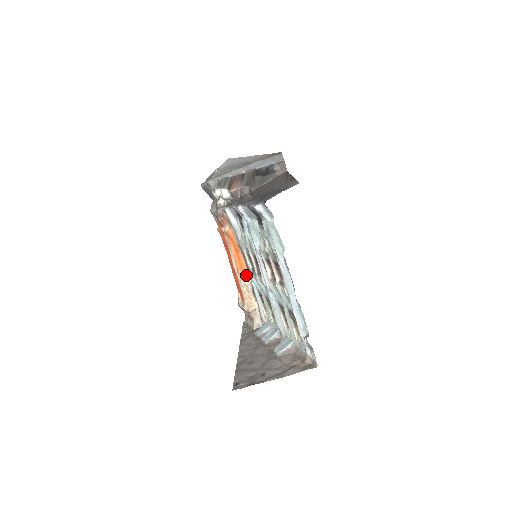
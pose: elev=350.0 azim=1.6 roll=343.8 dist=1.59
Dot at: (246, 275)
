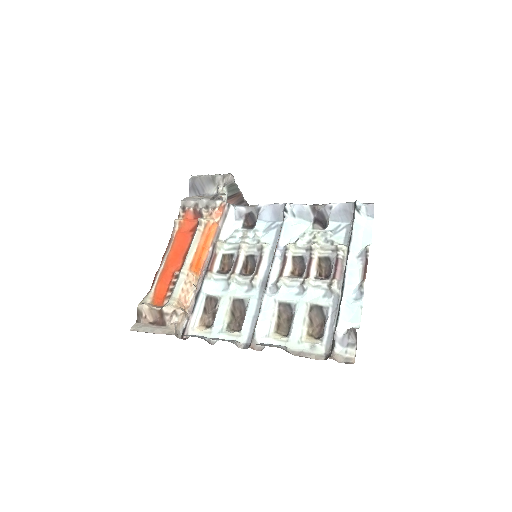
Dot at: (197, 275)
